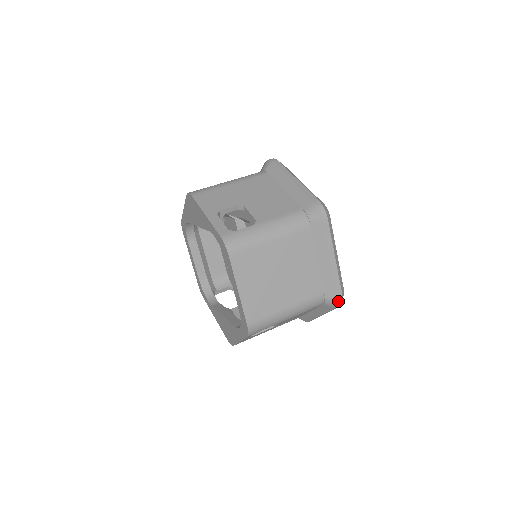
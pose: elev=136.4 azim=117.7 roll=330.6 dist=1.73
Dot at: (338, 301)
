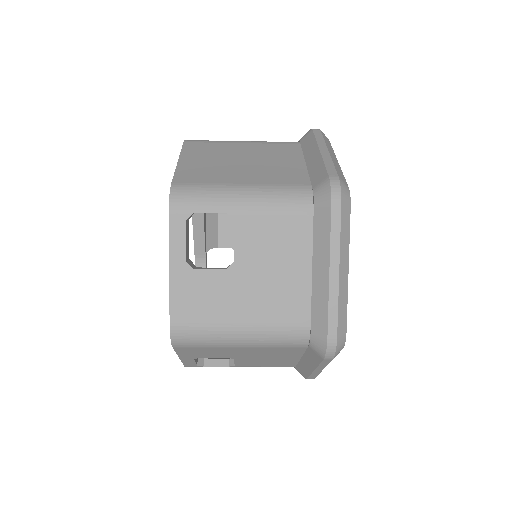
Dot at: (331, 184)
